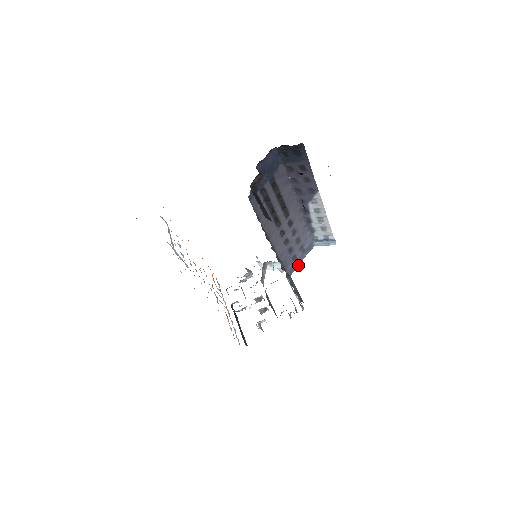
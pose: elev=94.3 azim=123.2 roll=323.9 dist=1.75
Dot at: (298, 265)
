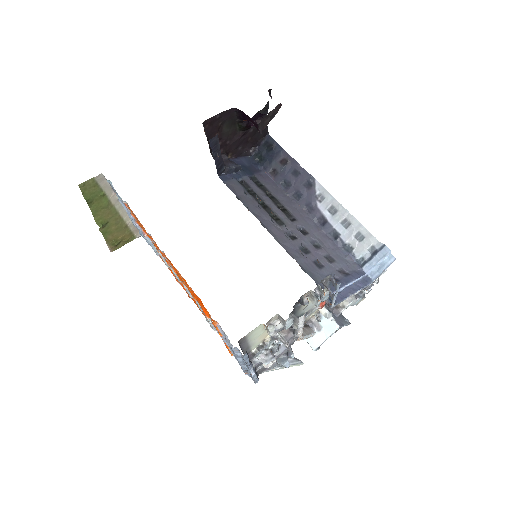
Dot at: (348, 296)
